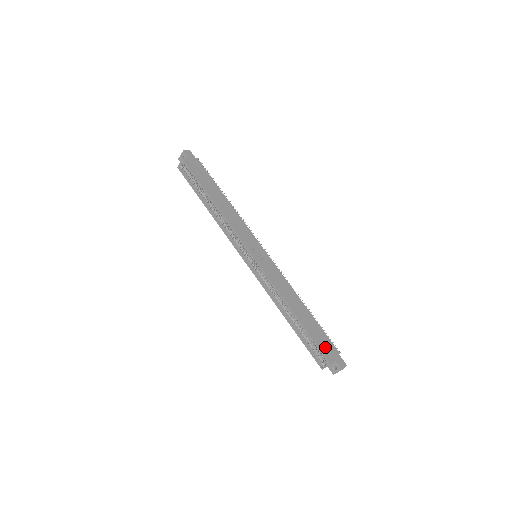
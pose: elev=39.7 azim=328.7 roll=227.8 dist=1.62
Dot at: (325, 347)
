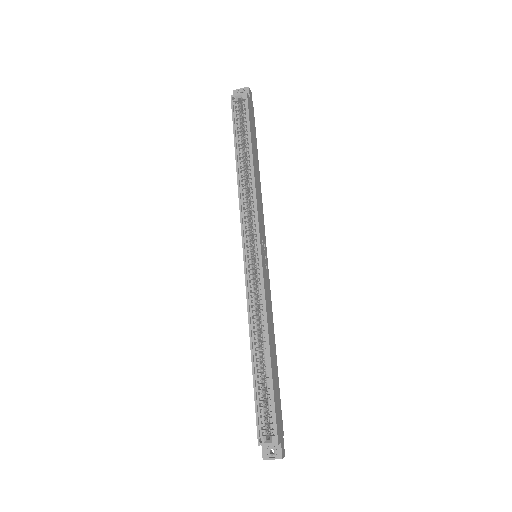
Dot at: (278, 417)
